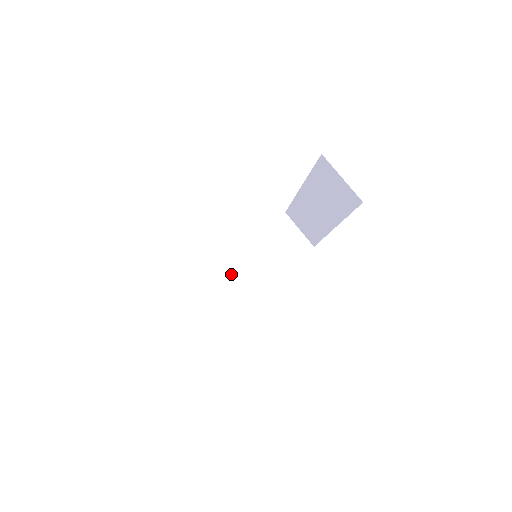
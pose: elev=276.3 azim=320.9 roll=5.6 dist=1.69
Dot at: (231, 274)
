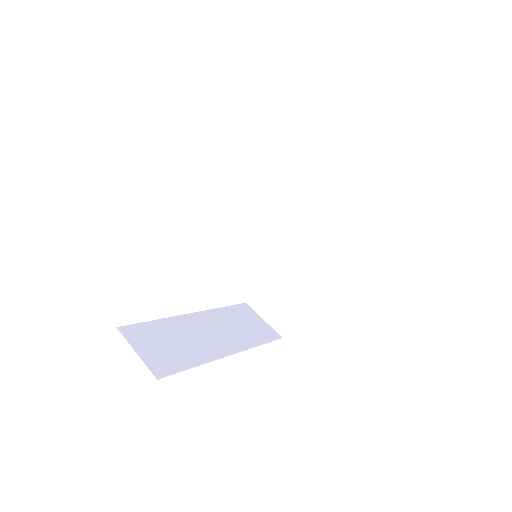
Dot at: (191, 330)
